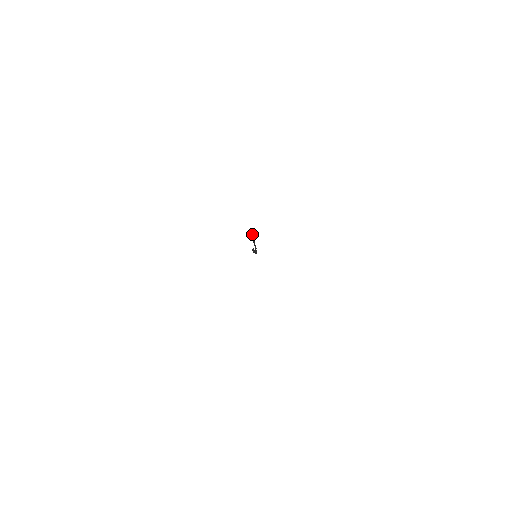
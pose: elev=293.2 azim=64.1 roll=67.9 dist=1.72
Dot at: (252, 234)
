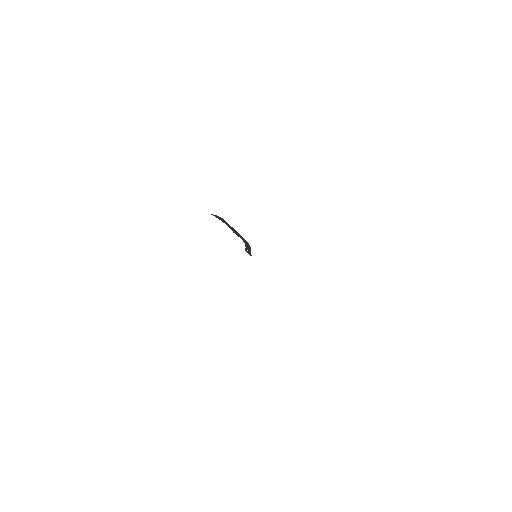
Dot at: (220, 218)
